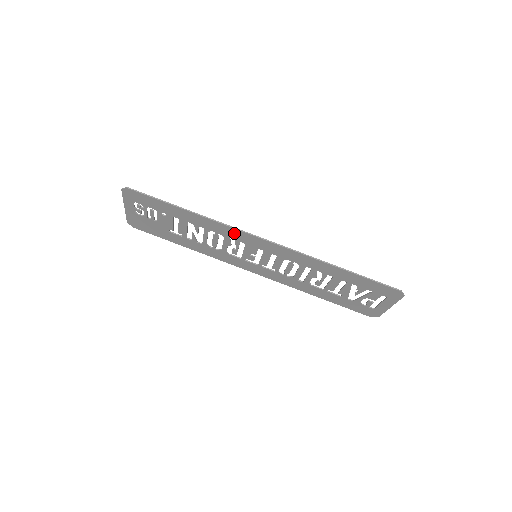
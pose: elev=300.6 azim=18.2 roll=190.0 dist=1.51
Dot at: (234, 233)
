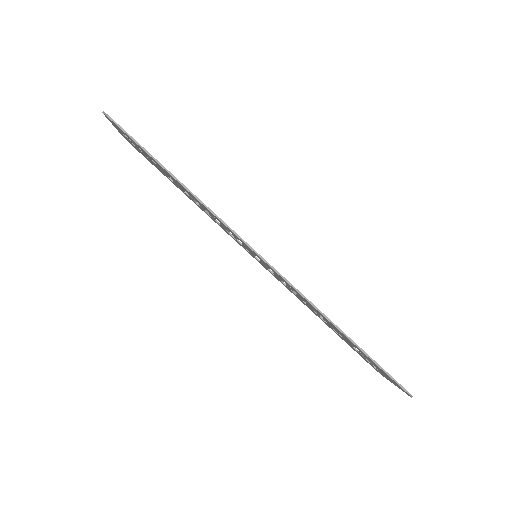
Dot at: occluded
